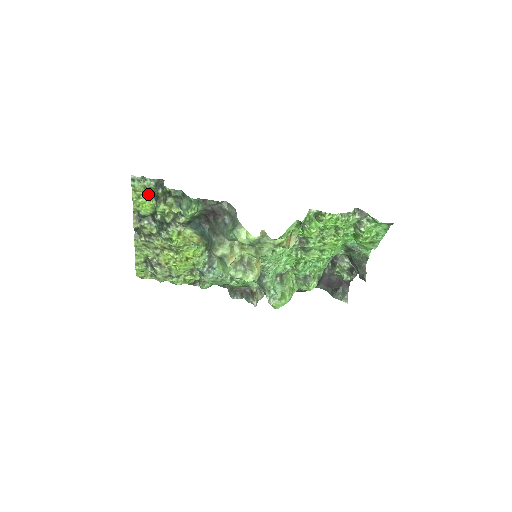
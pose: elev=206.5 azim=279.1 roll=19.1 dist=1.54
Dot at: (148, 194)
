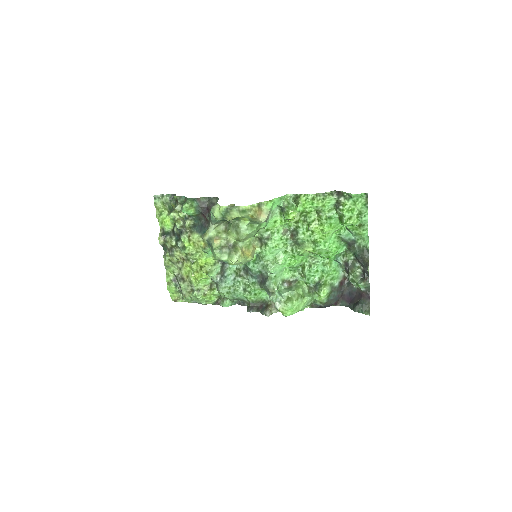
Dot at: (167, 210)
